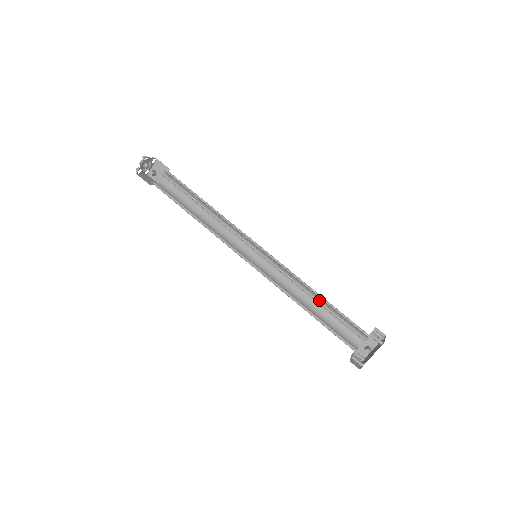
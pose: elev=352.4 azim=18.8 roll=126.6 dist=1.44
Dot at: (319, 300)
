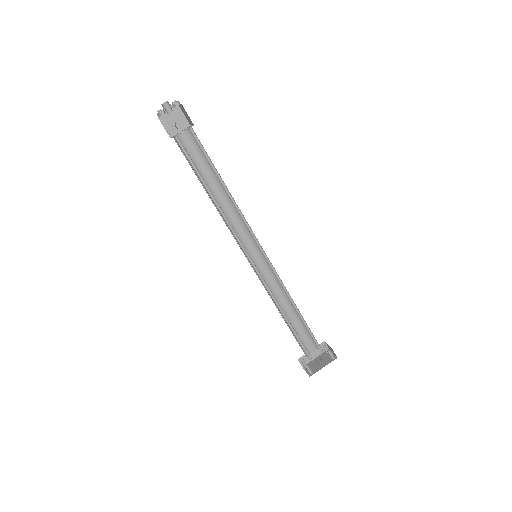
Dot at: (300, 313)
